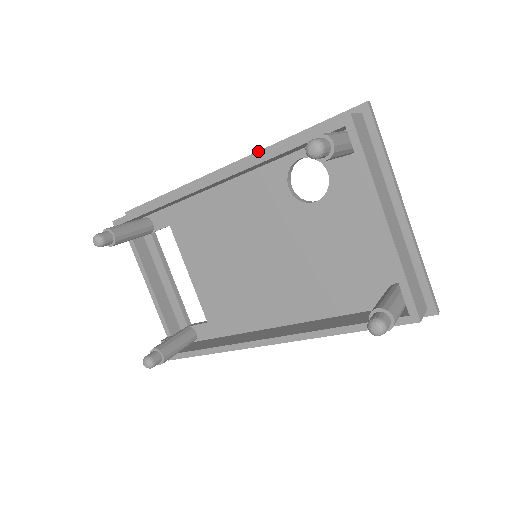
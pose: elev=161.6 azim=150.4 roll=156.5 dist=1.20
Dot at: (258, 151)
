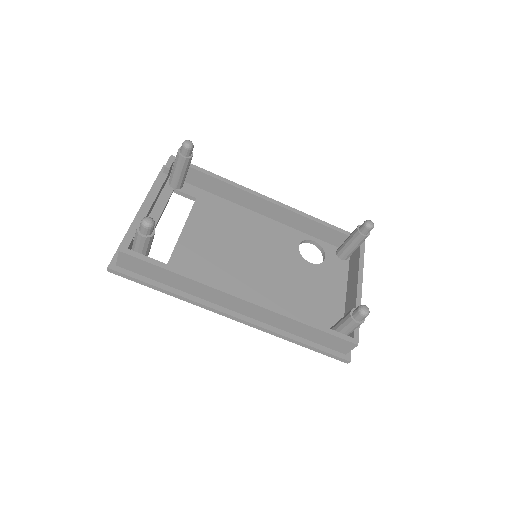
Dot at: occluded
